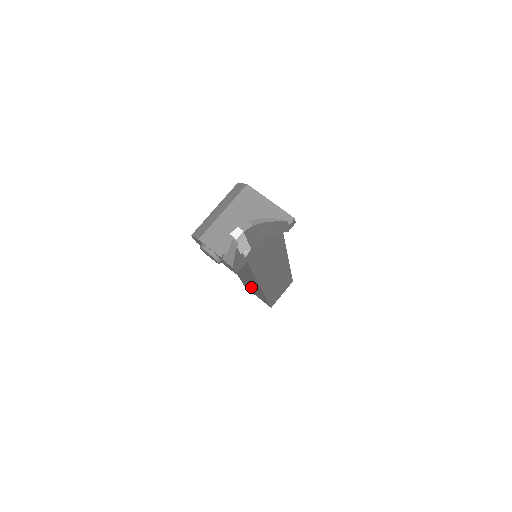
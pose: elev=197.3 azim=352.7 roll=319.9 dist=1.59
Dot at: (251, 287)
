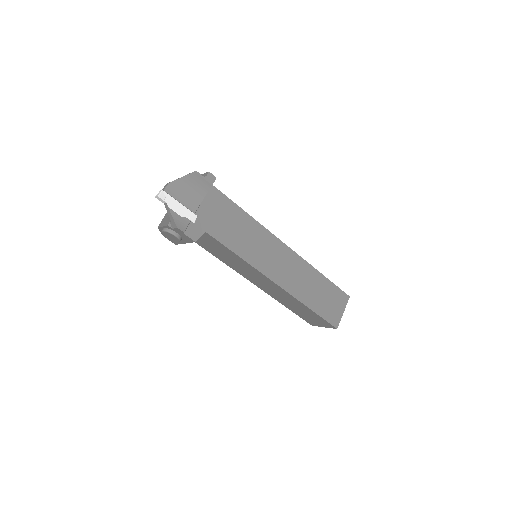
Dot at: (296, 308)
